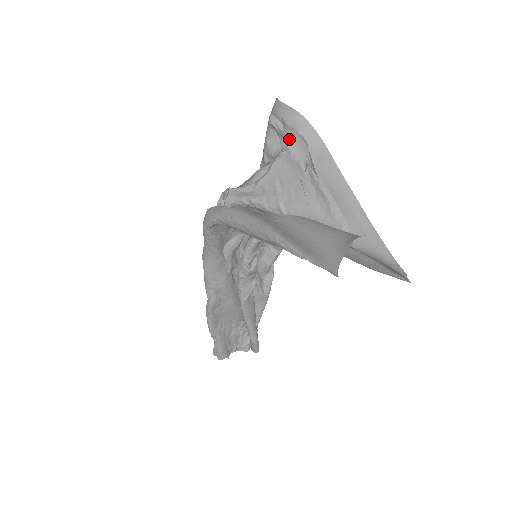
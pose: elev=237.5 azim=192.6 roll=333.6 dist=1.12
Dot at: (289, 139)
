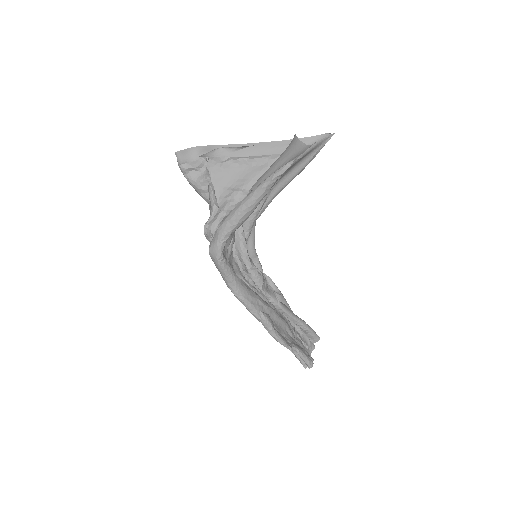
Dot at: occluded
